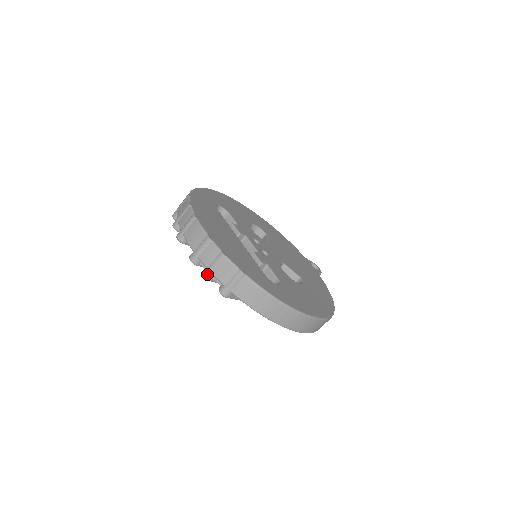
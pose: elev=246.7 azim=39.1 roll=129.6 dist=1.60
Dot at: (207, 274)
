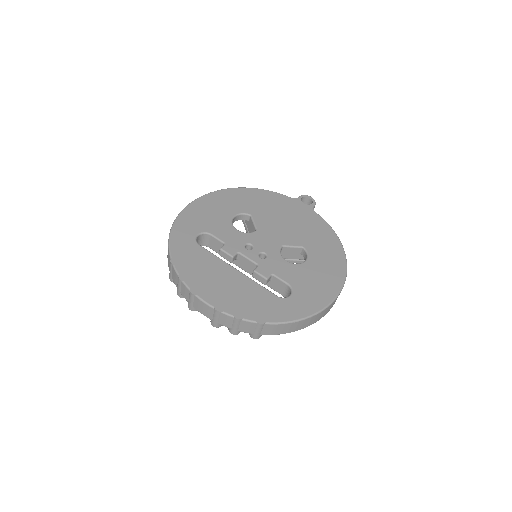
Dot at: (234, 333)
